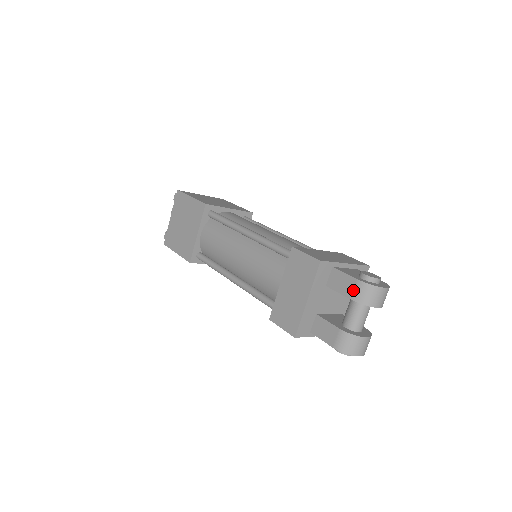
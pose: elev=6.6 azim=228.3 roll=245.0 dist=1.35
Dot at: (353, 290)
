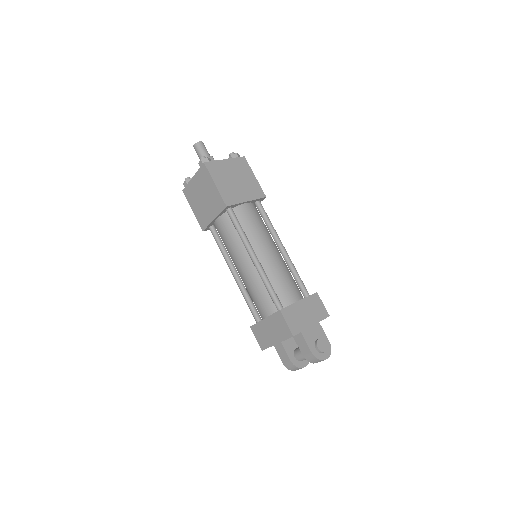
Dot at: (307, 354)
